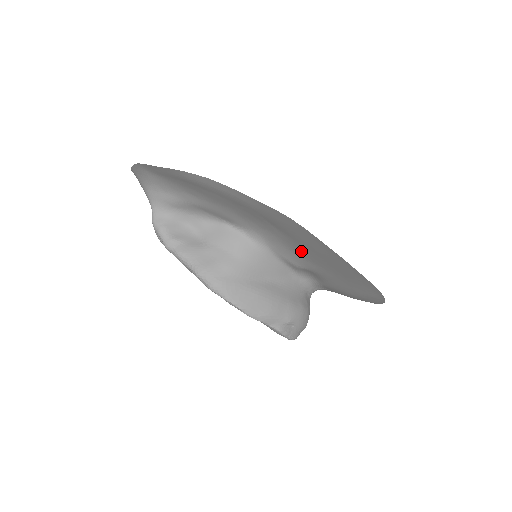
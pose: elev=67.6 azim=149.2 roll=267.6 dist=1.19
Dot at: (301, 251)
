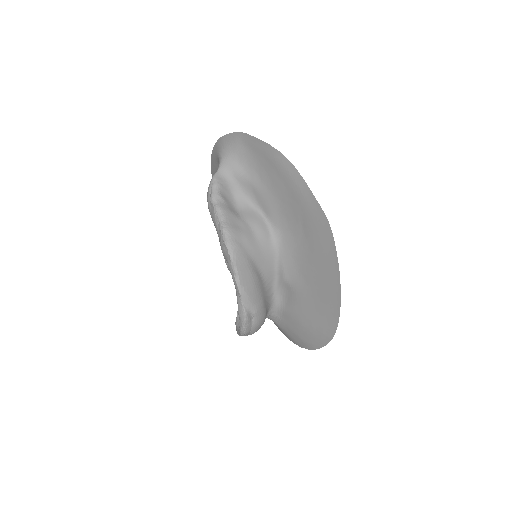
Dot at: (304, 262)
